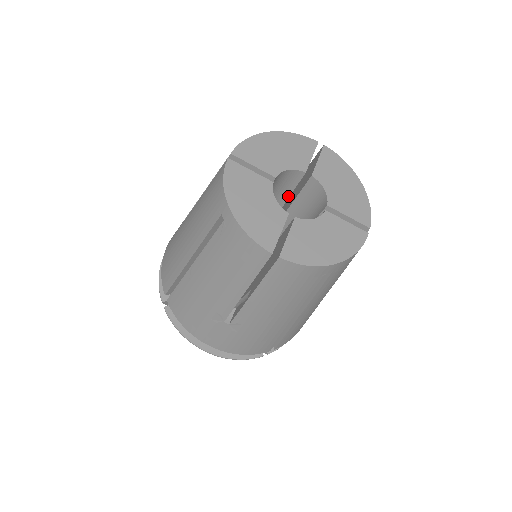
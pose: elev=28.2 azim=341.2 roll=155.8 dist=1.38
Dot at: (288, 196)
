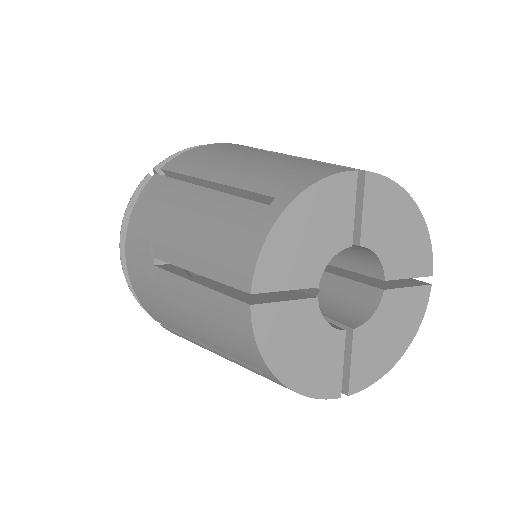
Dot at: occluded
